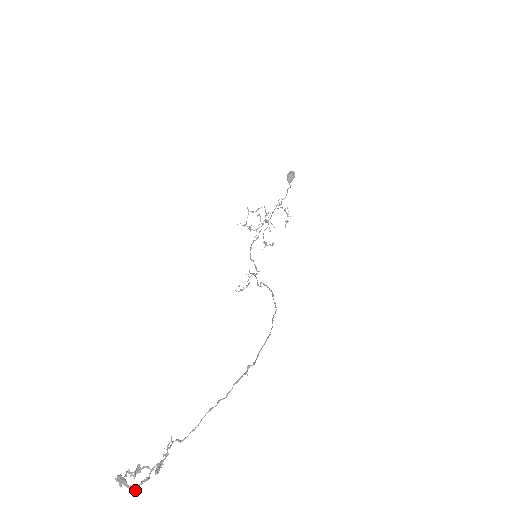
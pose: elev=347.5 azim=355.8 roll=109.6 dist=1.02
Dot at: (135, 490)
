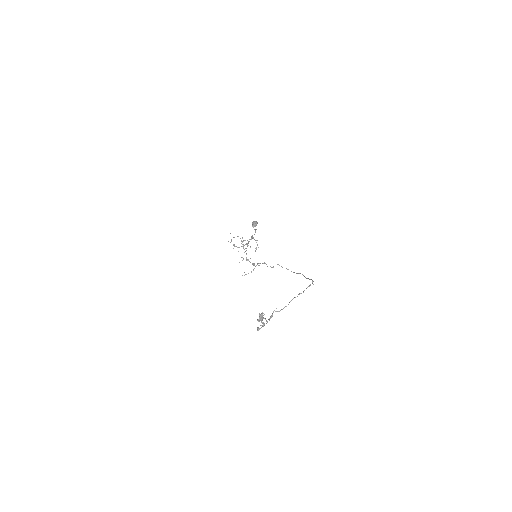
Dot at: (263, 326)
